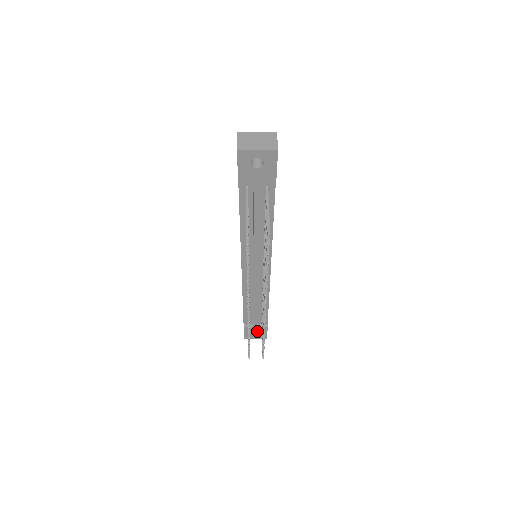
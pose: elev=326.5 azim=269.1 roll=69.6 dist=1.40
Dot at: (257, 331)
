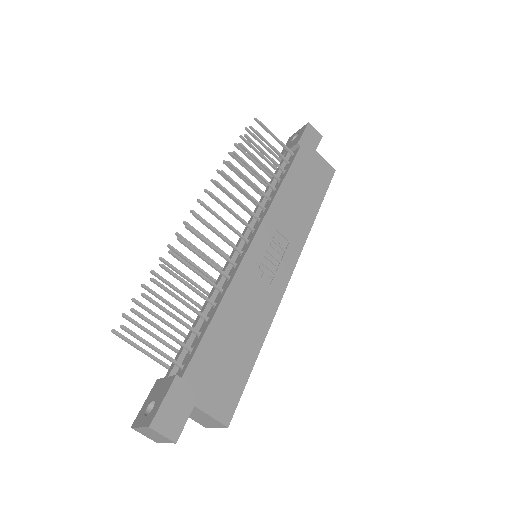
Dot at: (159, 395)
